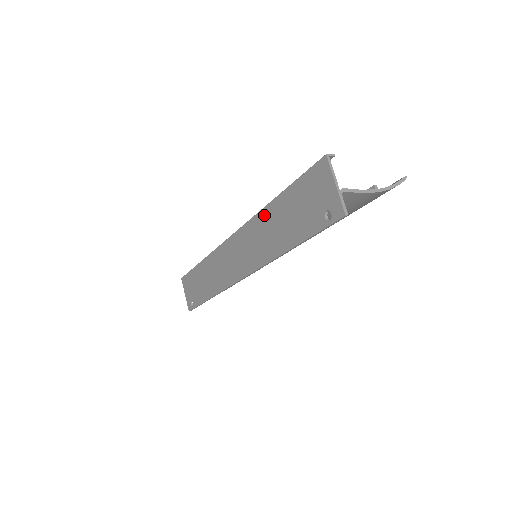
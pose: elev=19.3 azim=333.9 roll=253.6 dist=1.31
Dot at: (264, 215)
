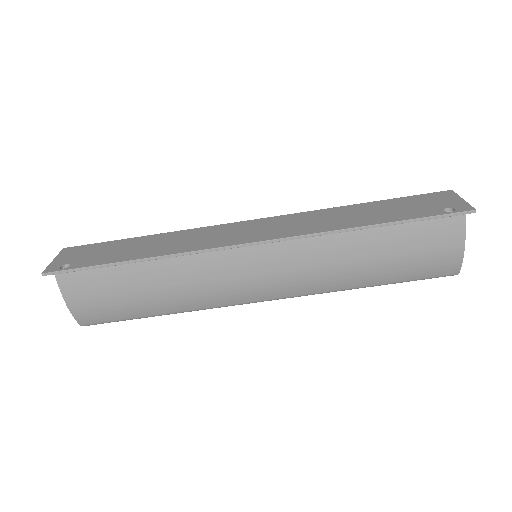
Dot at: (336, 209)
